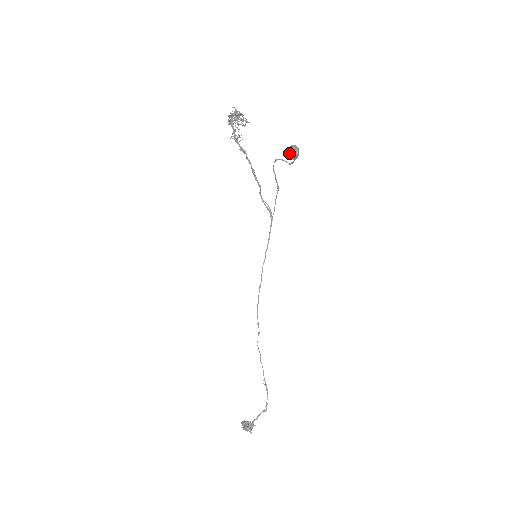
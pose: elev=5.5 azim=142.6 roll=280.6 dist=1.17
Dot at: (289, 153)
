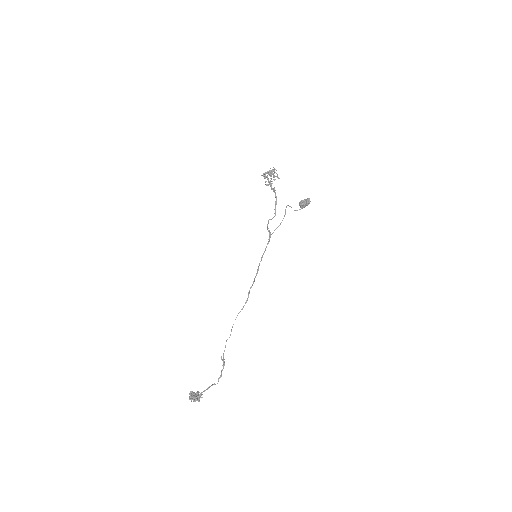
Dot at: (303, 202)
